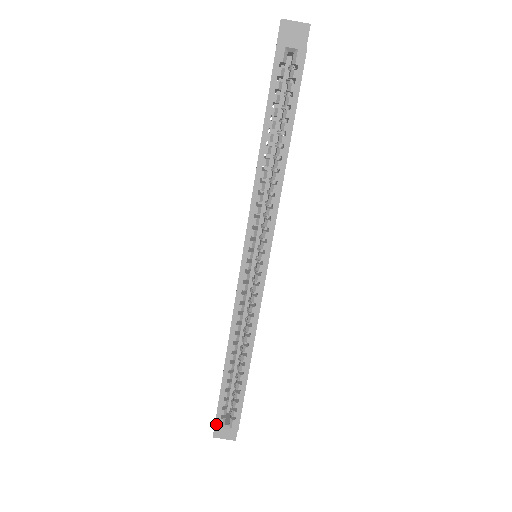
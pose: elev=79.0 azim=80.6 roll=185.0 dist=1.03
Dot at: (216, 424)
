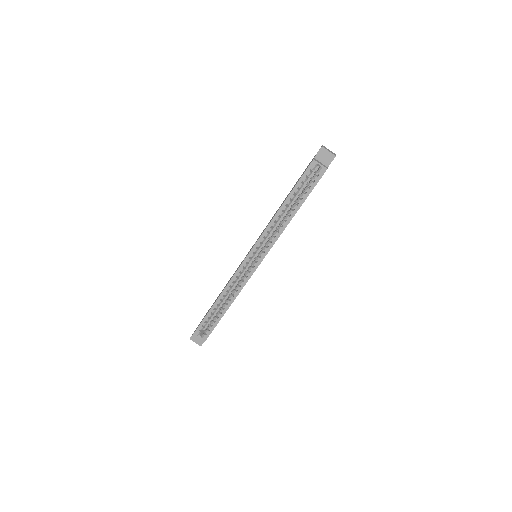
Dot at: (195, 333)
